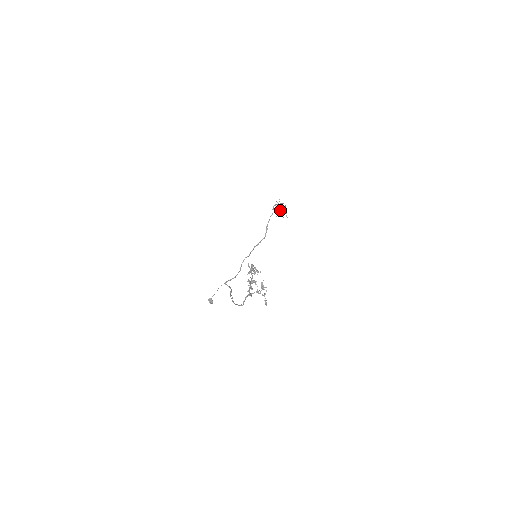
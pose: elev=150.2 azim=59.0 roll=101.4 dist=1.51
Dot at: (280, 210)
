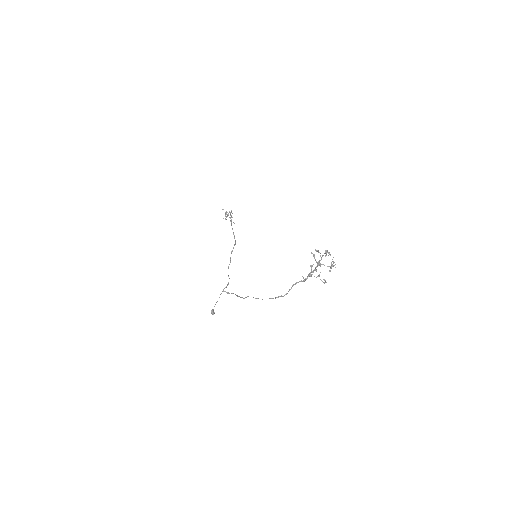
Dot at: (225, 218)
